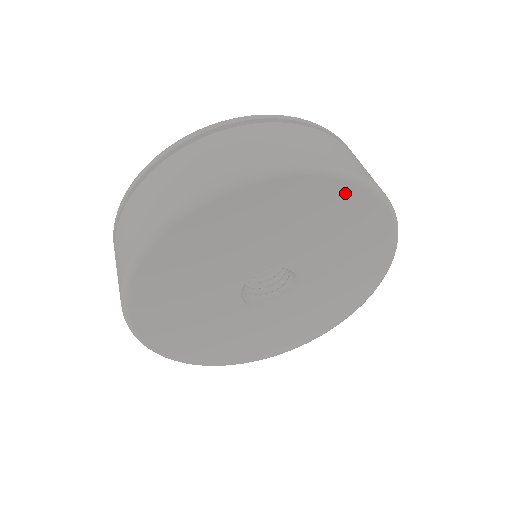
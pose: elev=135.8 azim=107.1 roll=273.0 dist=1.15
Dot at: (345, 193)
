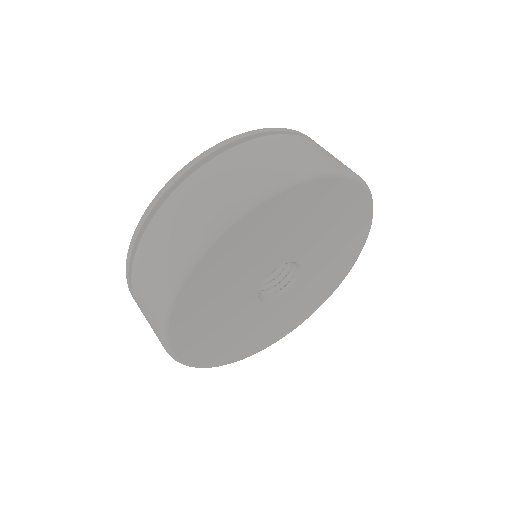
Dot at: (350, 192)
